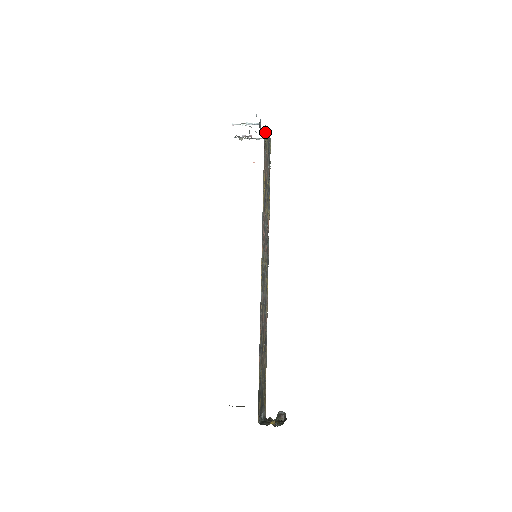
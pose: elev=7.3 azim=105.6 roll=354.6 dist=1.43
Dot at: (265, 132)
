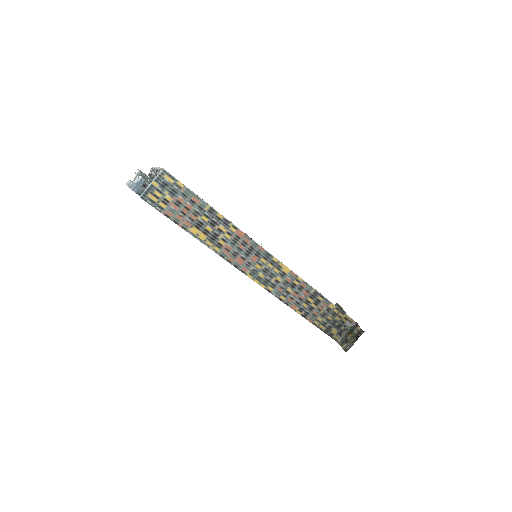
Dot at: (149, 197)
